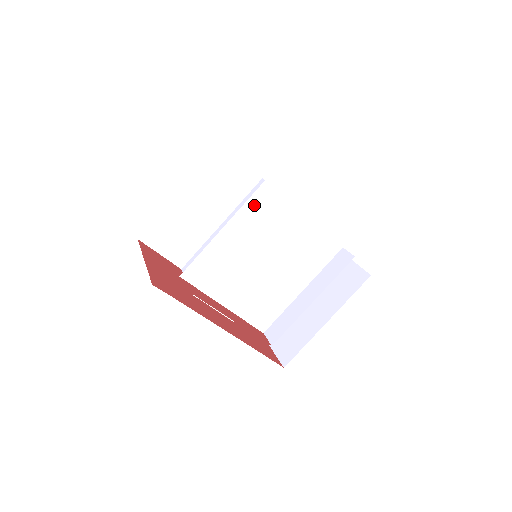
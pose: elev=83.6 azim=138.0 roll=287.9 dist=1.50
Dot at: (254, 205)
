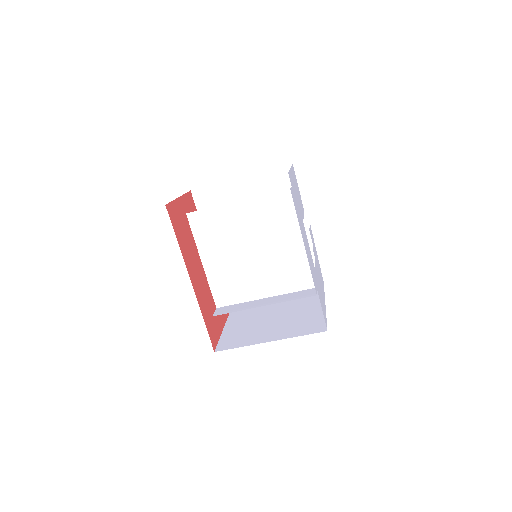
Dot at: (268, 201)
